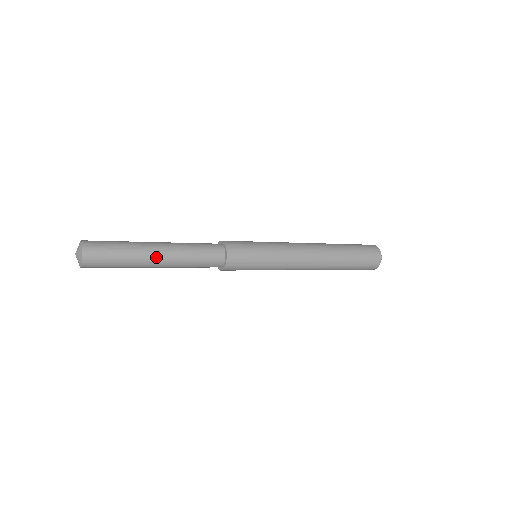
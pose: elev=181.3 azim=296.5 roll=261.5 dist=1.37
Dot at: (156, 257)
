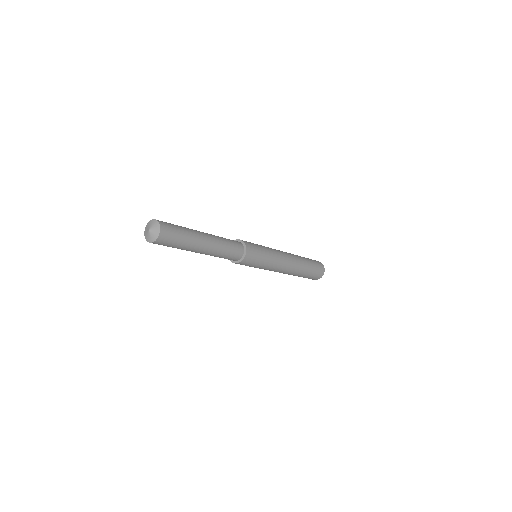
Dot at: (204, 235)
